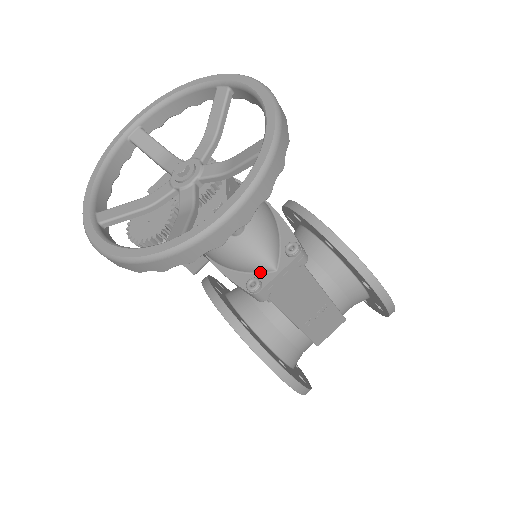
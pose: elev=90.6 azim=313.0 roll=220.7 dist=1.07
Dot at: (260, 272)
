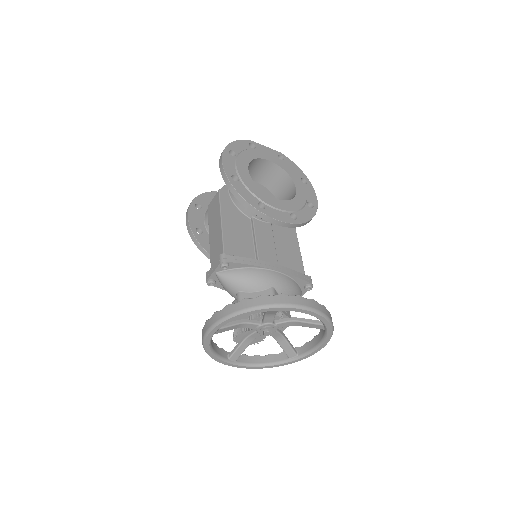
Dot at: occluded
